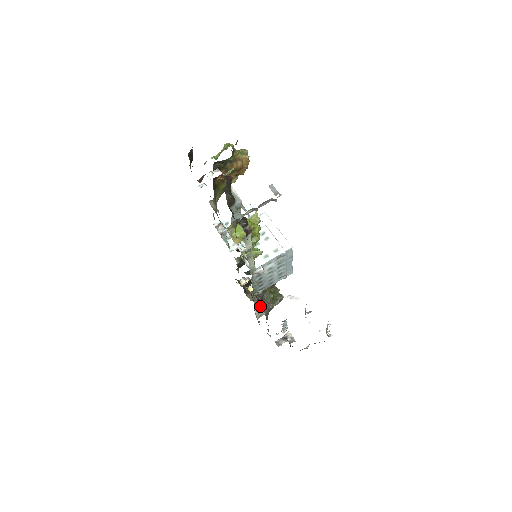
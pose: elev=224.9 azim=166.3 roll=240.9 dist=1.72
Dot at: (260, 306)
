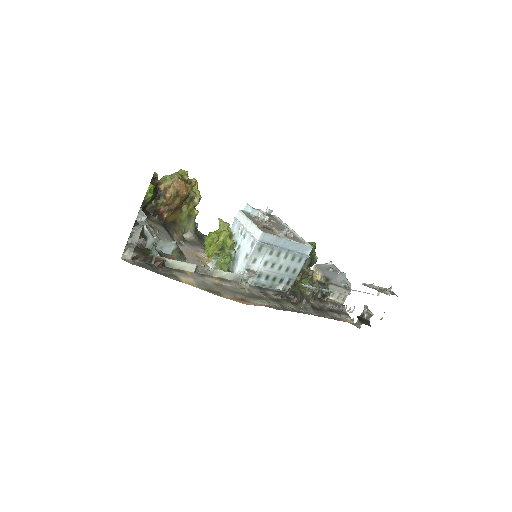
Dot at: (294, 301)
